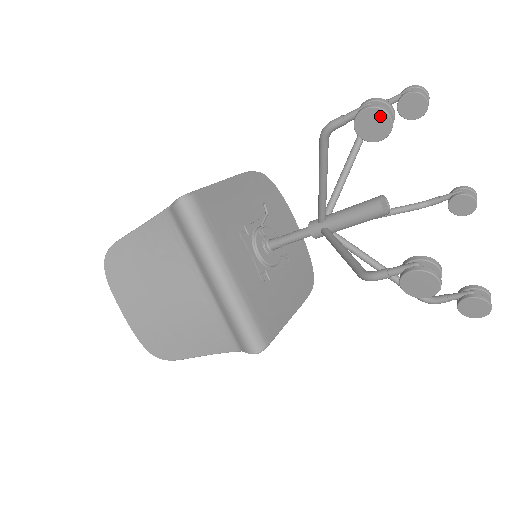
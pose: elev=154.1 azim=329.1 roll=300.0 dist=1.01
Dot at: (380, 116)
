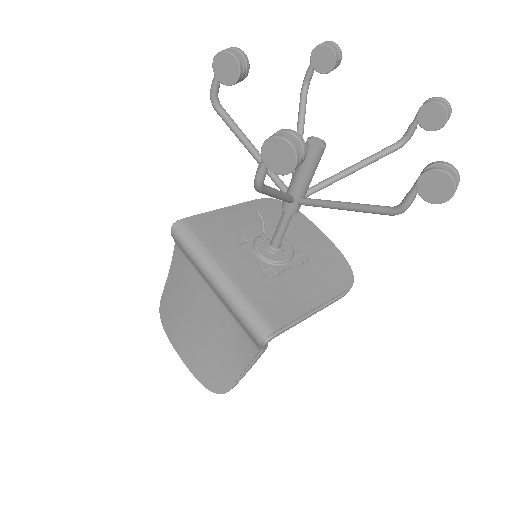
Dot at: (224, 58)
